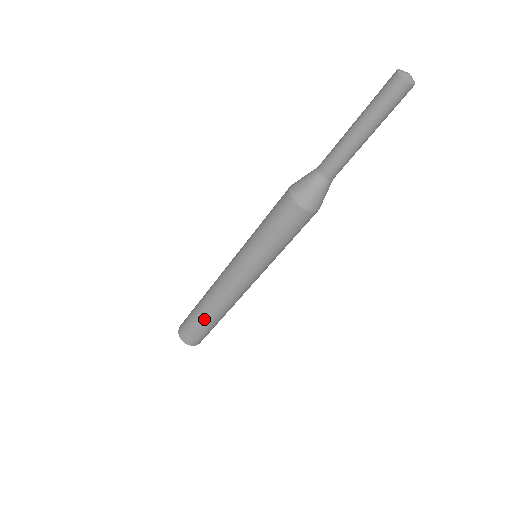
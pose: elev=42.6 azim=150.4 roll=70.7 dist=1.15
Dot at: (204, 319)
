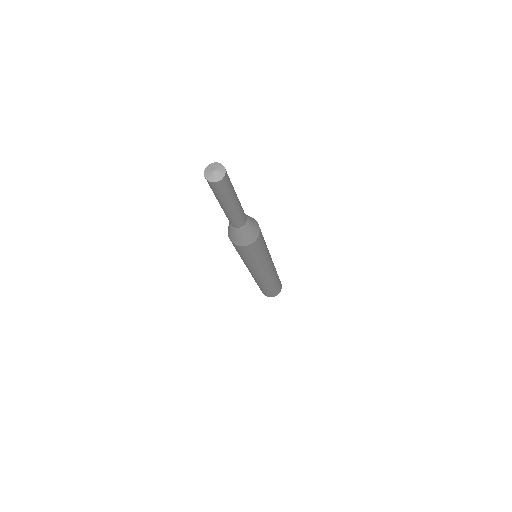
Dot at: occluded
